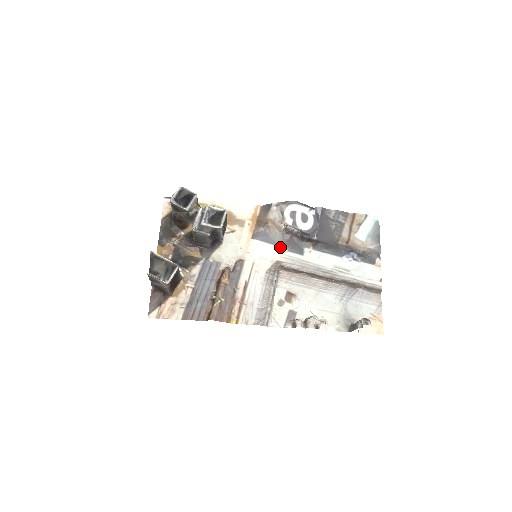
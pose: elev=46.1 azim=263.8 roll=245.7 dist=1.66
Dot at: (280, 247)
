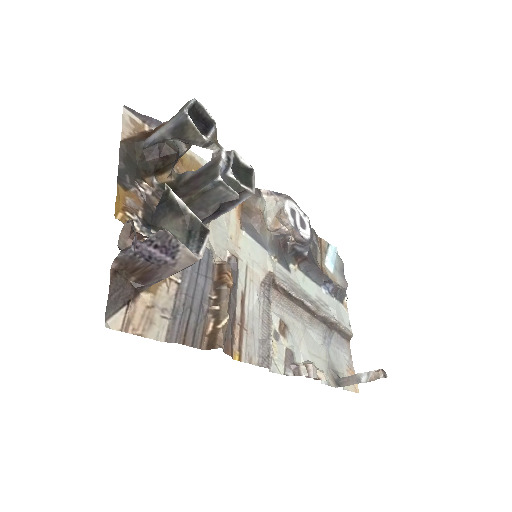
Dot at: (269, 253)
